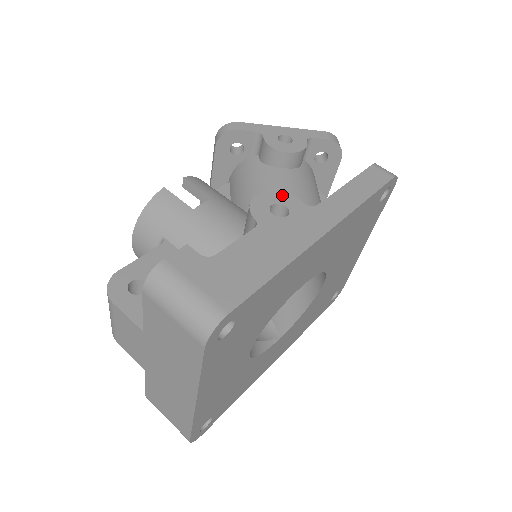
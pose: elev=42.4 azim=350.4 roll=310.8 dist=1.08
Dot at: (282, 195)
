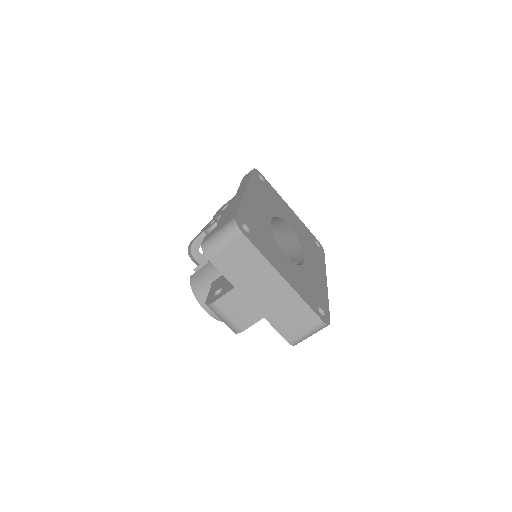
Dot at: (222, 207)
